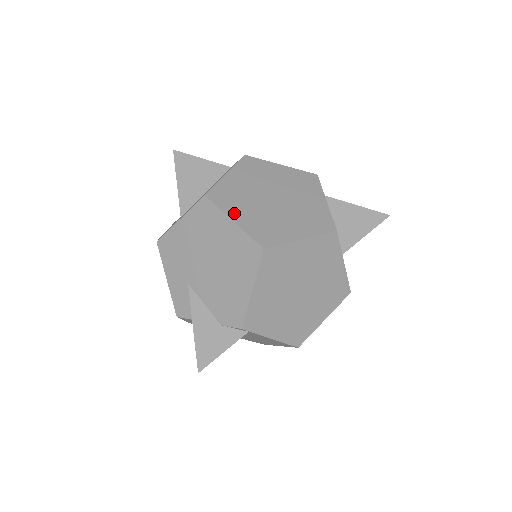
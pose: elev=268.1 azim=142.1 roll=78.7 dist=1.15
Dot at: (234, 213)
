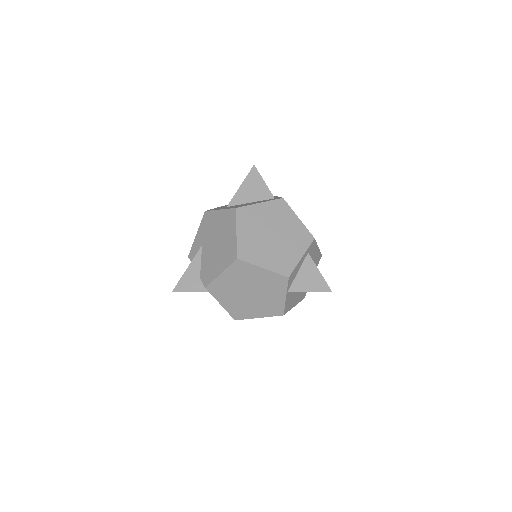
Dot at: (241, 229)
